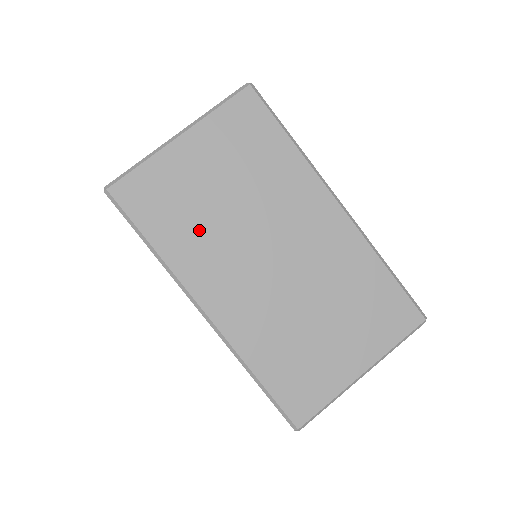
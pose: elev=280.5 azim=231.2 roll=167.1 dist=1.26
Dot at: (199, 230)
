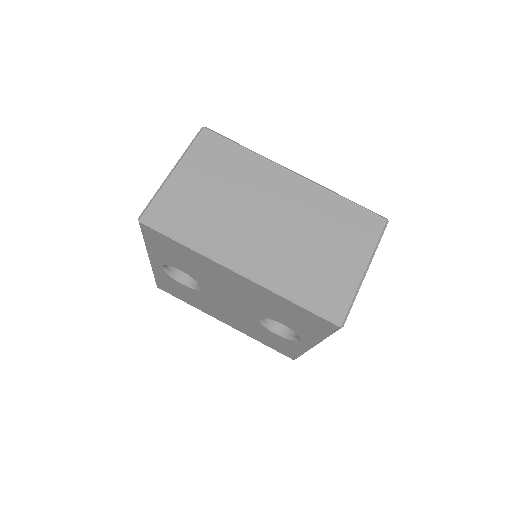
Dot at: (211, 221)
